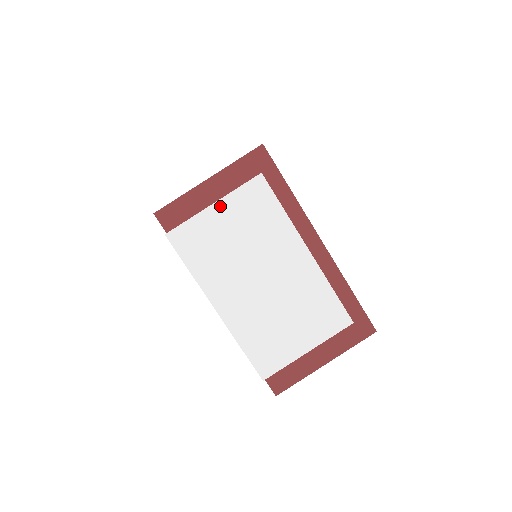
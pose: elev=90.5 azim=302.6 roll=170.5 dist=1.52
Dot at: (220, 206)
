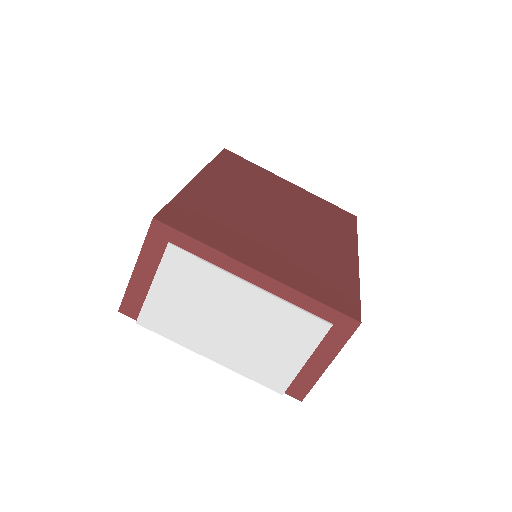
Dot at: (157, 285)
